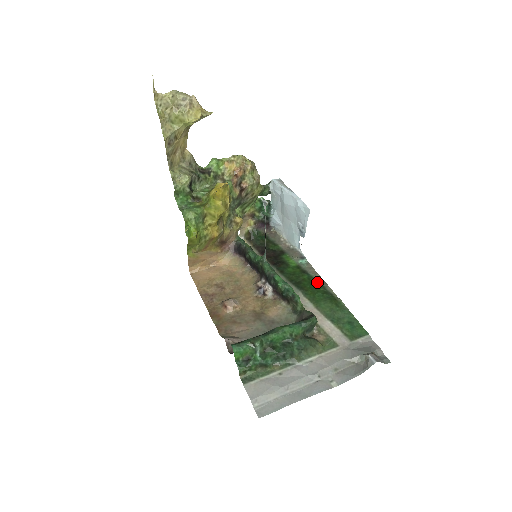
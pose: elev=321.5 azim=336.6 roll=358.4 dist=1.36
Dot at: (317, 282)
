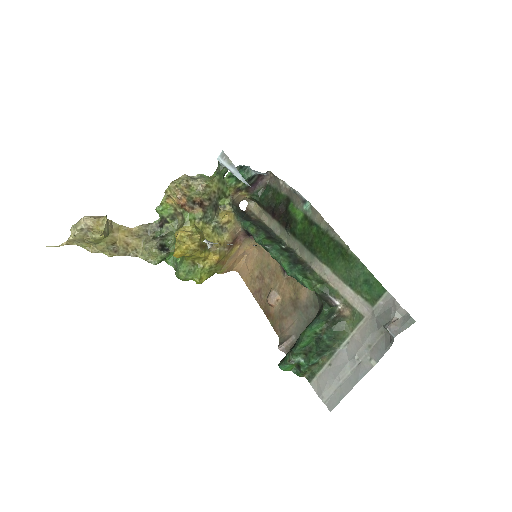
Dot at: (325, 234)
